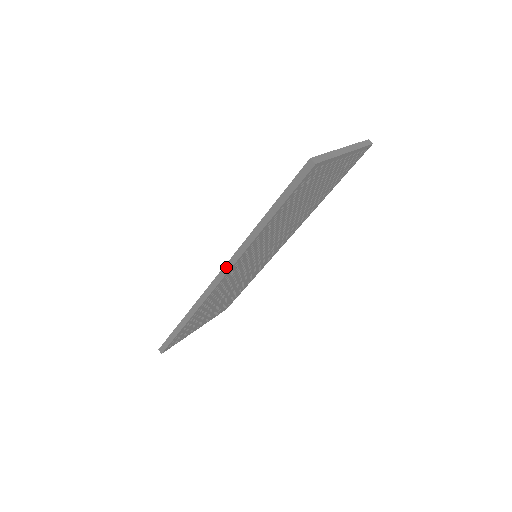
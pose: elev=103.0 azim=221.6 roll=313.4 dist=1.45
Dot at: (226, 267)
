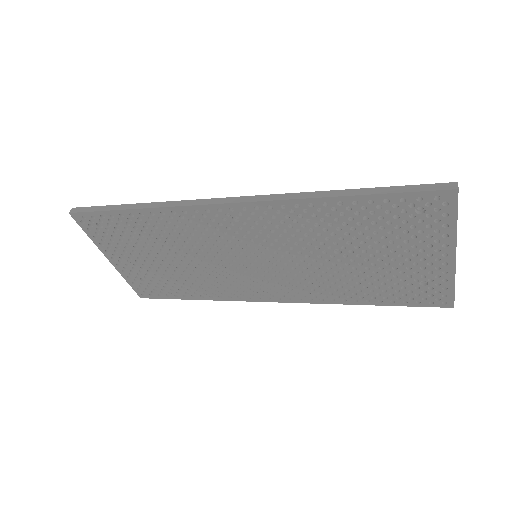
Dot at: (248, 197)
